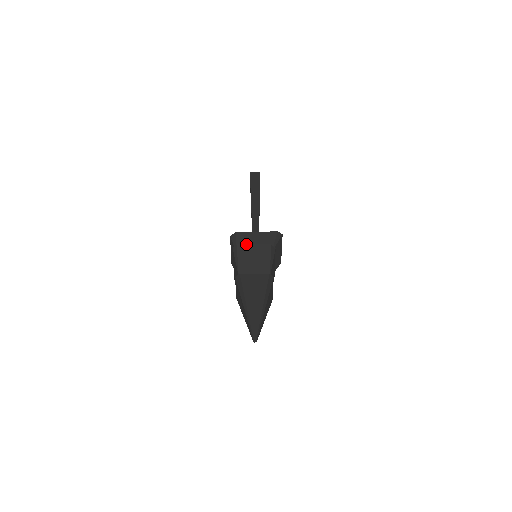
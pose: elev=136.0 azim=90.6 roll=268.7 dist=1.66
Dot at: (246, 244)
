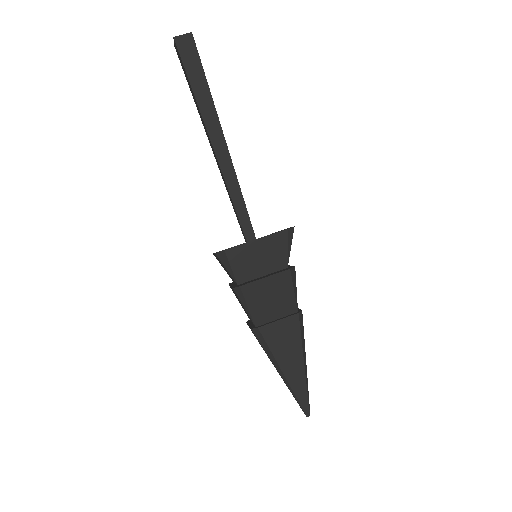
Dot at: (254, 281)
